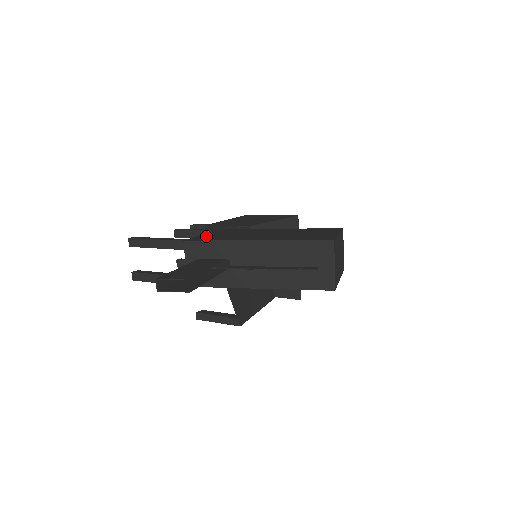
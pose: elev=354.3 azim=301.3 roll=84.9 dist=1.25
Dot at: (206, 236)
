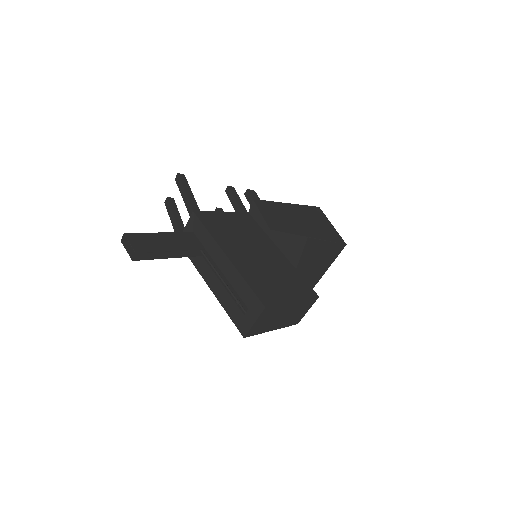
Dot at: (218, 218)
